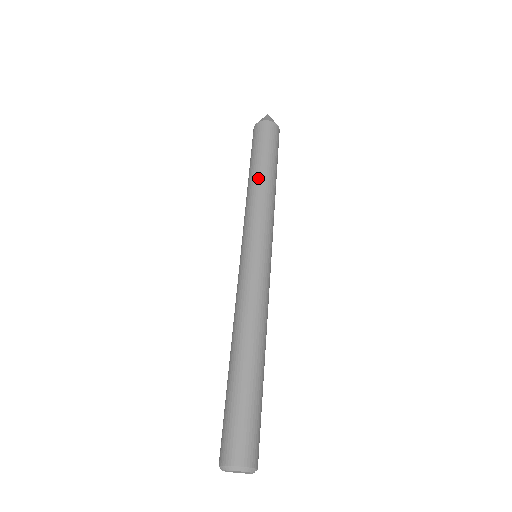
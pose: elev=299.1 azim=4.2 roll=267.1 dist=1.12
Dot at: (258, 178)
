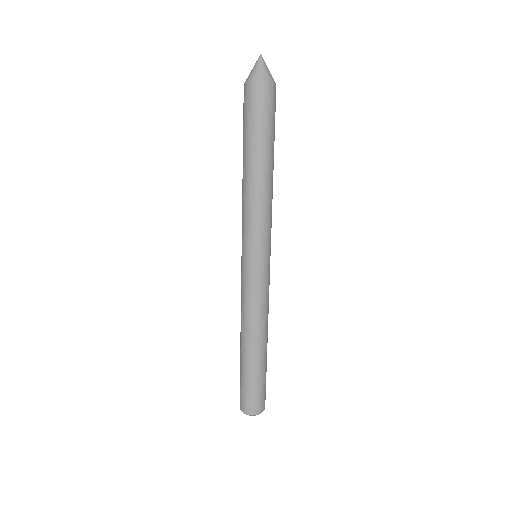
Dot at: (255, 177)
